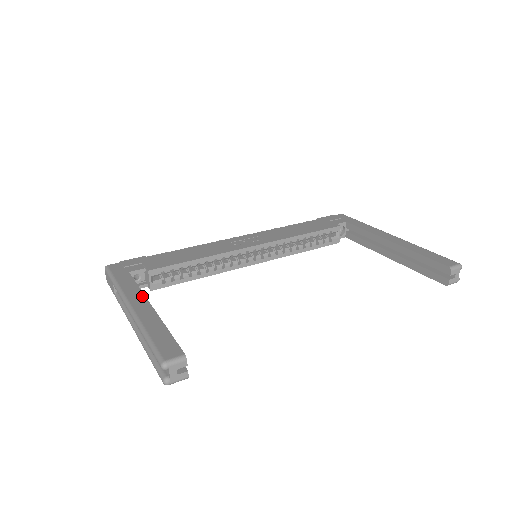
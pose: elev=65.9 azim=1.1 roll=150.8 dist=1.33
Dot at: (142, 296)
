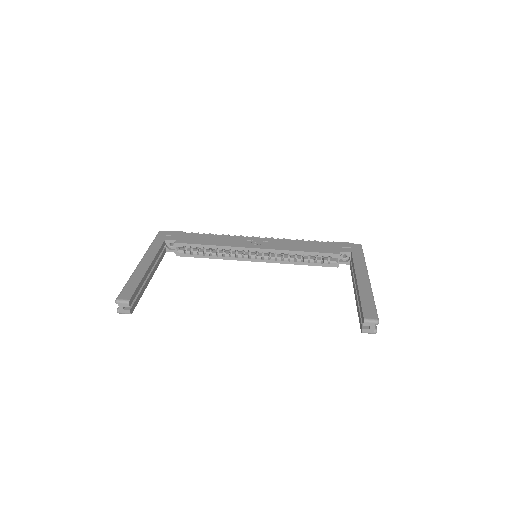
Dot at: (152, 258)
